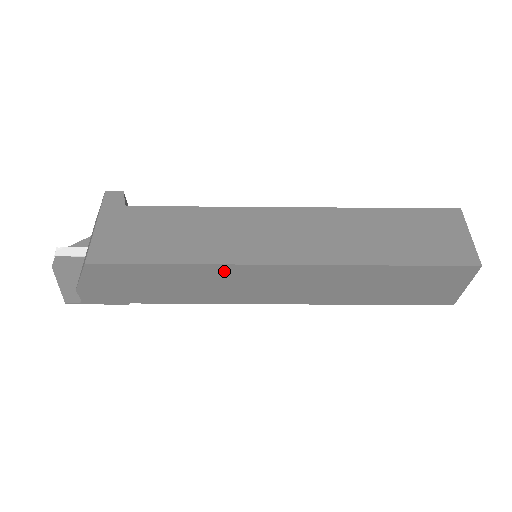
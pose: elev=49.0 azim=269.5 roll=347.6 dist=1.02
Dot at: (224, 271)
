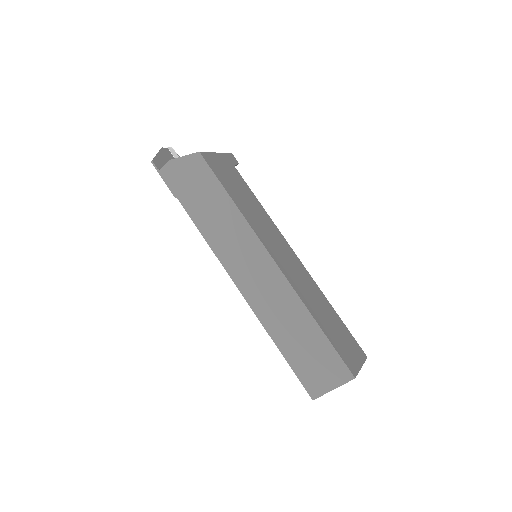
Dot at: (245, 232)
